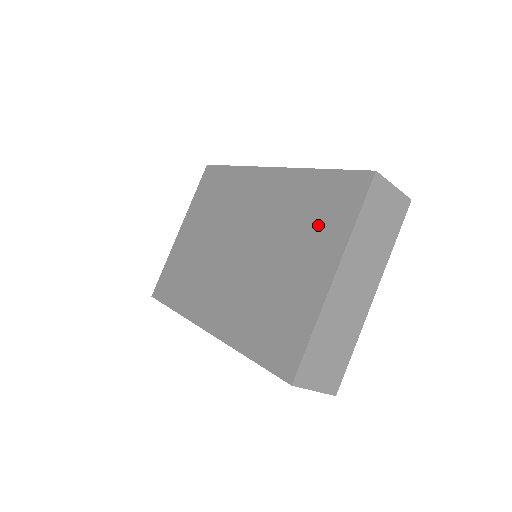
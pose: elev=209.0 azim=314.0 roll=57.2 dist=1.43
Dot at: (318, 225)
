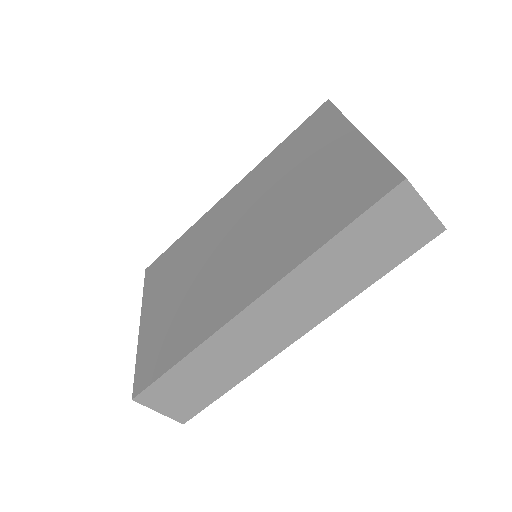
Dot at: (311, 146)
